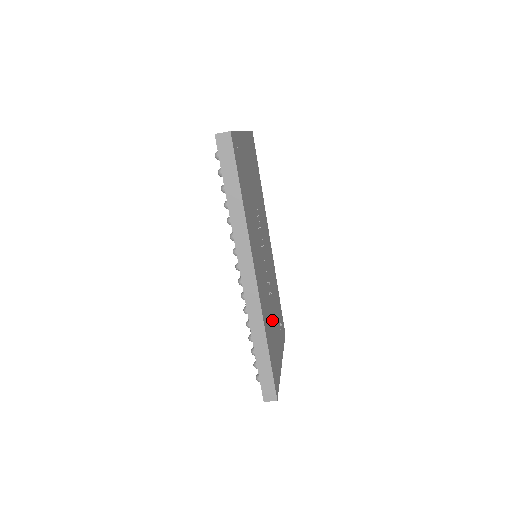
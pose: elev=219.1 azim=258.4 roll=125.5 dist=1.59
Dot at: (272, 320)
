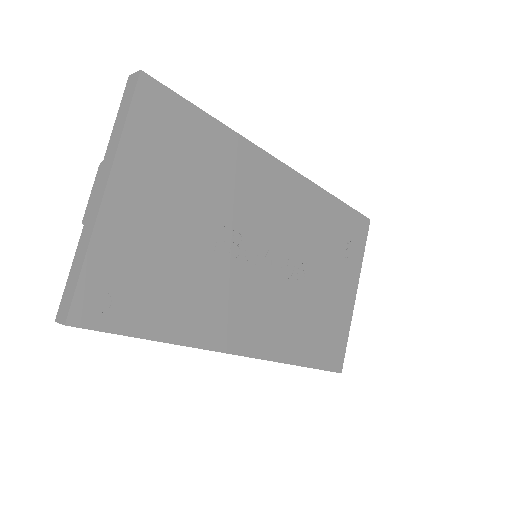
Dot at: (313, 299)
